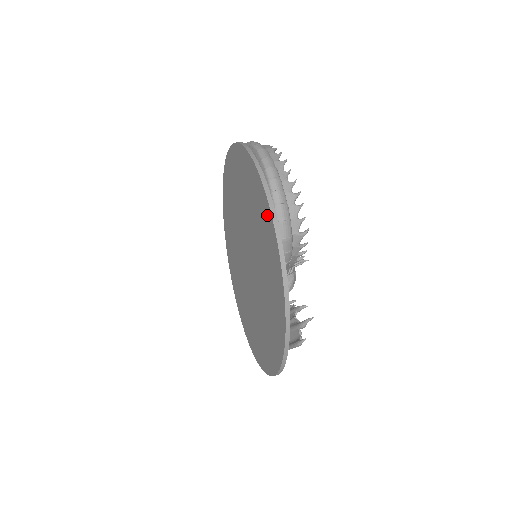
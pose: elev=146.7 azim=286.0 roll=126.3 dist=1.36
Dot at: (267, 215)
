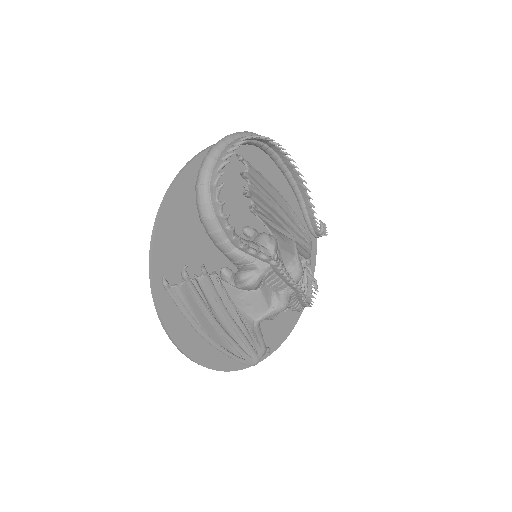
Dot at: (200, 166)
